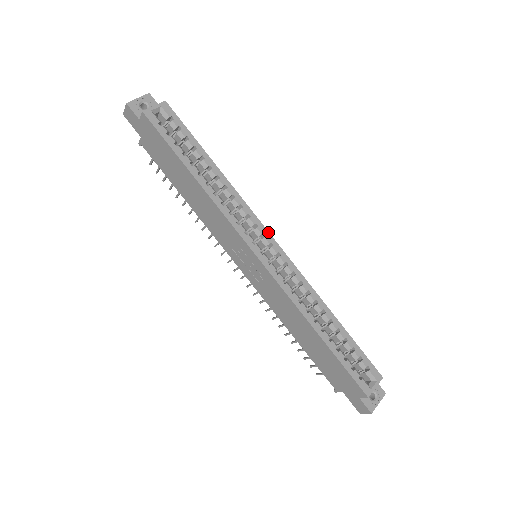
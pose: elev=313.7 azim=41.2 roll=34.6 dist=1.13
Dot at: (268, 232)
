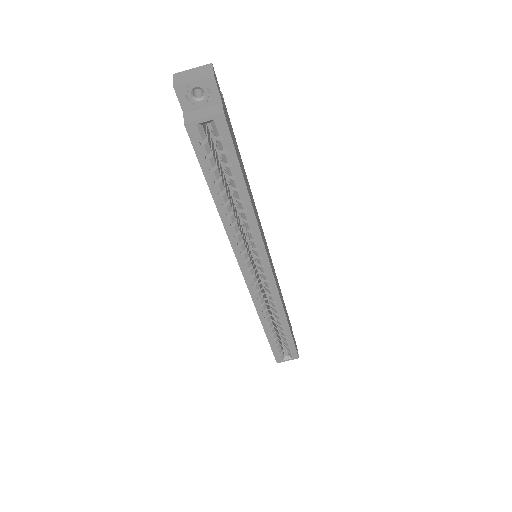
Dot at: (270, 265)
